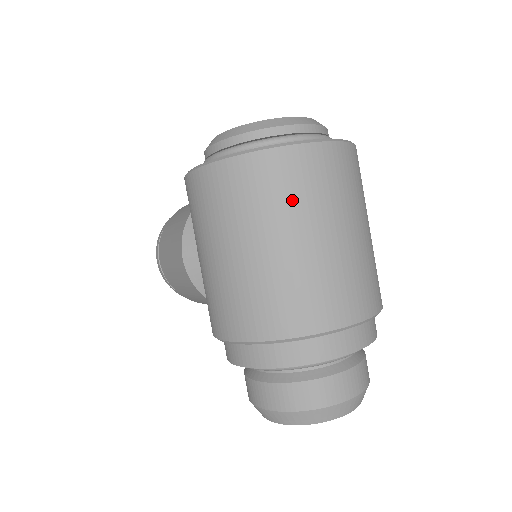
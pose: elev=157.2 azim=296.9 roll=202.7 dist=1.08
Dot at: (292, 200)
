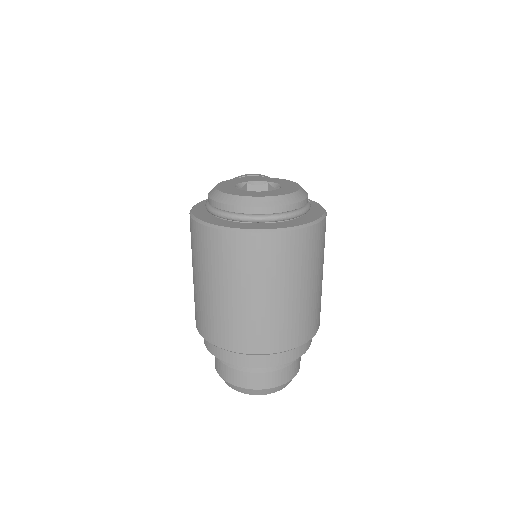
Dot at: (235, 268)
